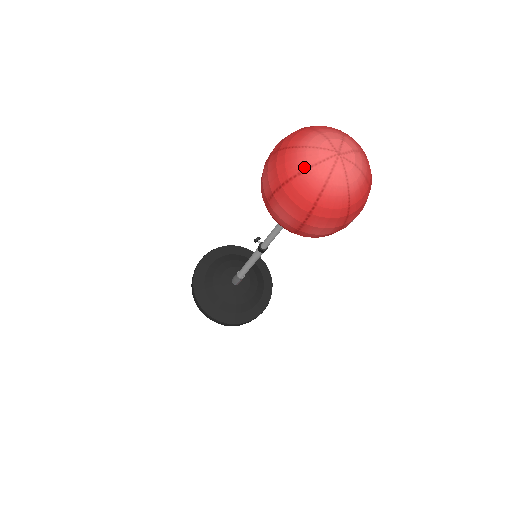
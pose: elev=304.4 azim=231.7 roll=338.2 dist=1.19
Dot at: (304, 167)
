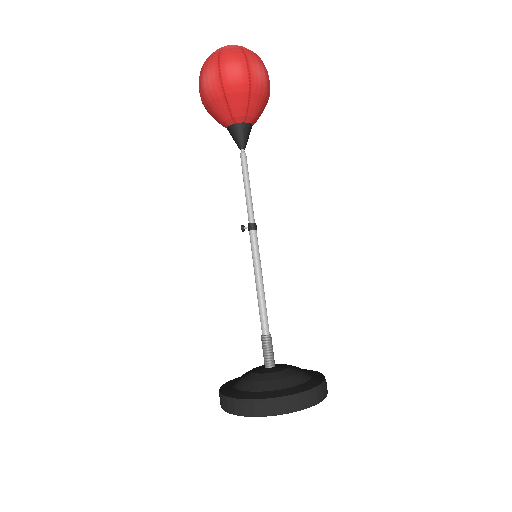
Dot at: (221, 48)
